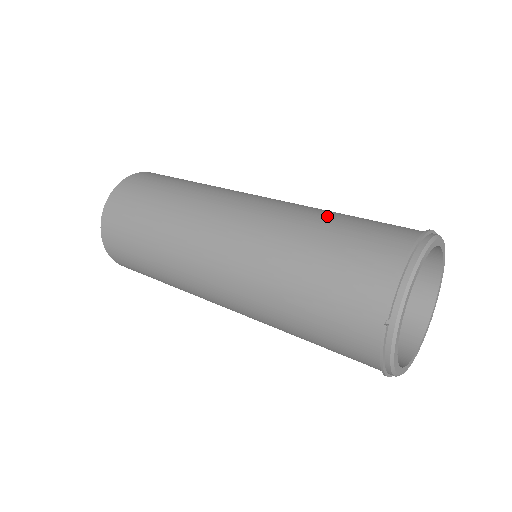
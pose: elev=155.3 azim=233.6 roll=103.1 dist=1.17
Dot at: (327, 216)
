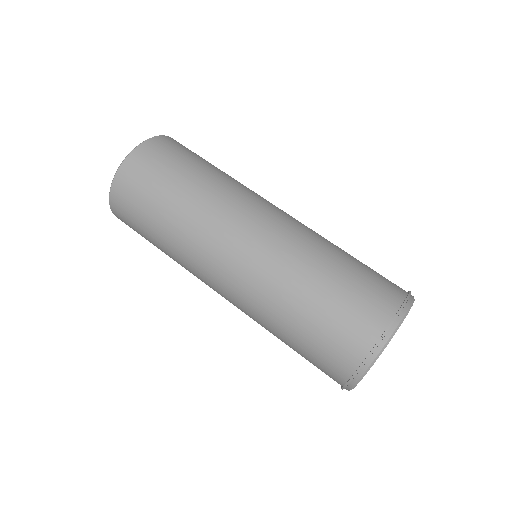
Dot at: (342, 250)
